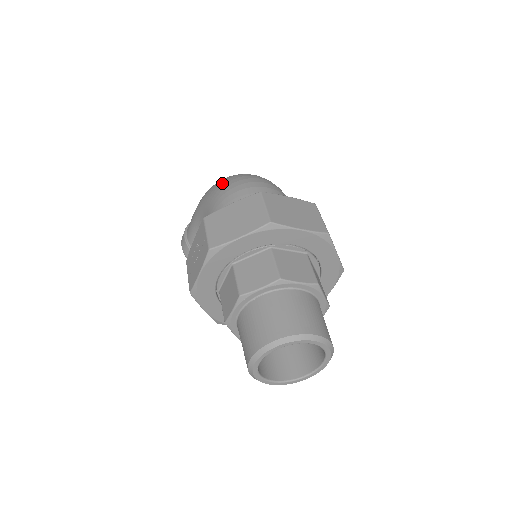
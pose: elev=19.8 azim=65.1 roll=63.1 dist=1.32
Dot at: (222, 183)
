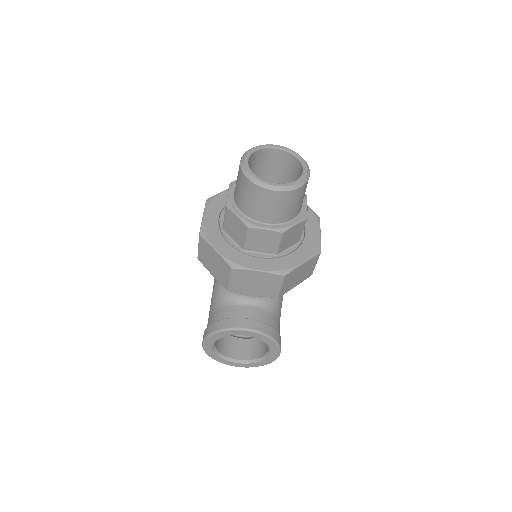
Dot at: occluded
